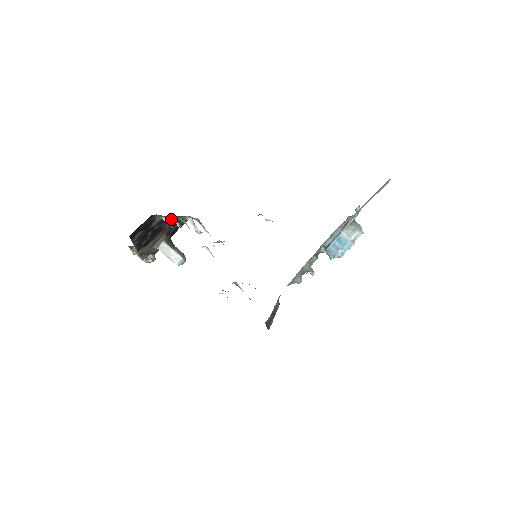
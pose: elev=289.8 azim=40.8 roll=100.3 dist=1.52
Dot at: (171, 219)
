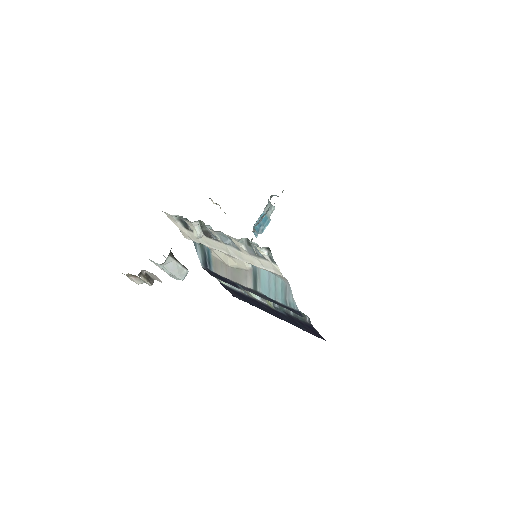
Dot at: (238, 240)
